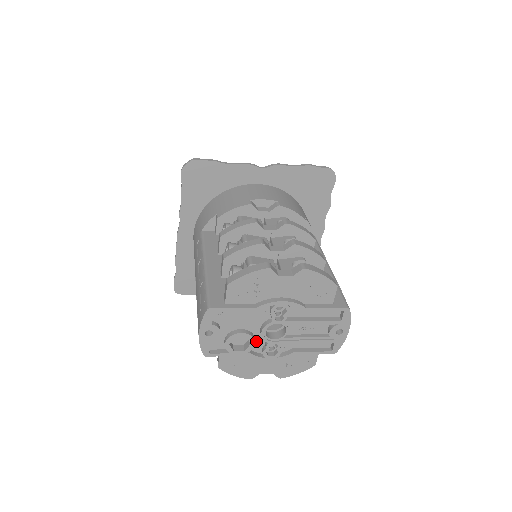
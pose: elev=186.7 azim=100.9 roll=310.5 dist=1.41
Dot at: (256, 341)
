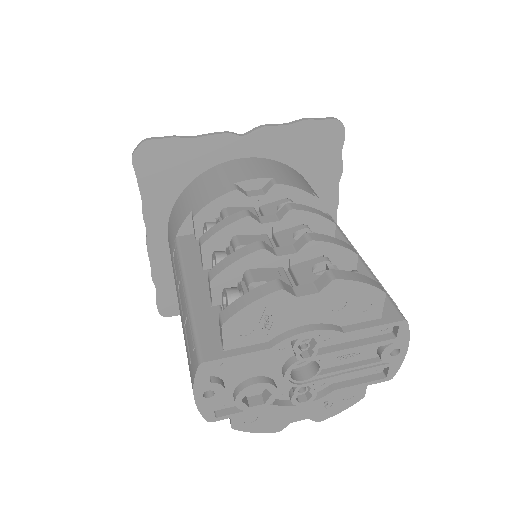
Dot at: (278, 387)
